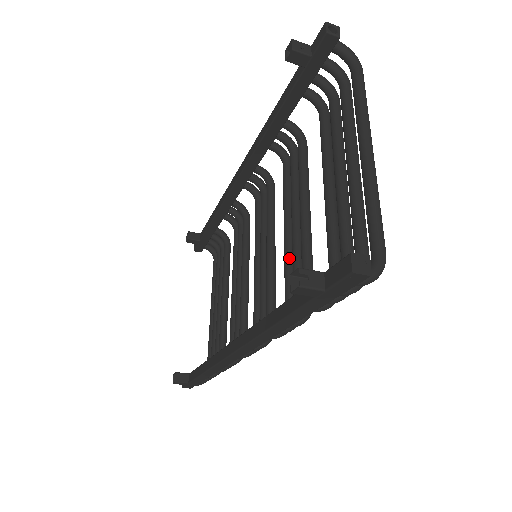
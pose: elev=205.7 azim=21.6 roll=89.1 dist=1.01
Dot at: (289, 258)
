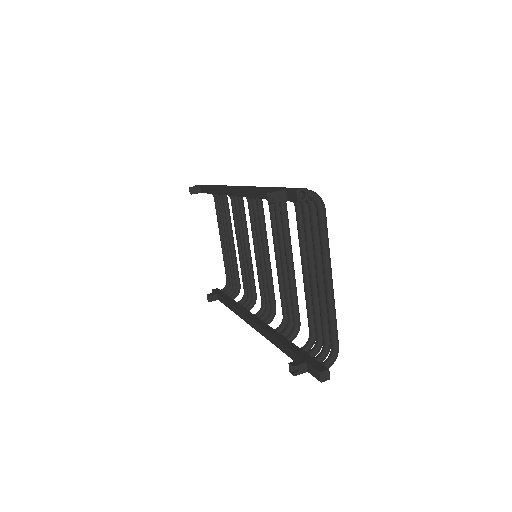
Dot at: (281, 282)
